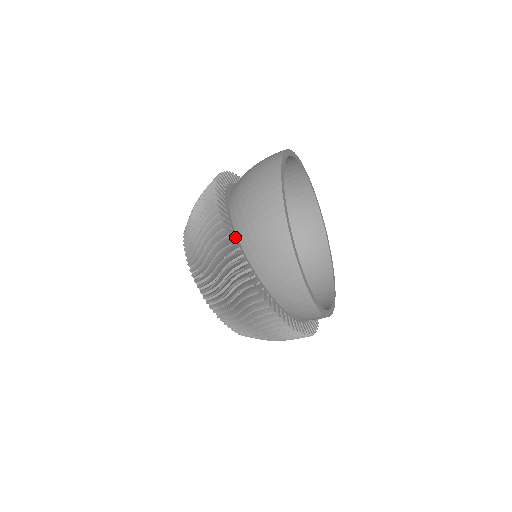
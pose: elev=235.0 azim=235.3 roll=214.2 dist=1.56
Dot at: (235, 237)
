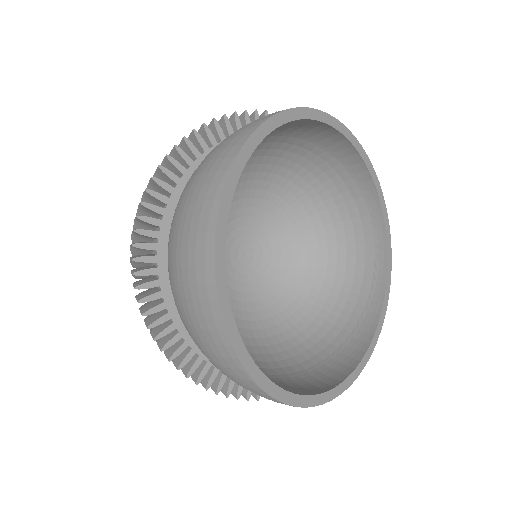
Dot at: occluded
